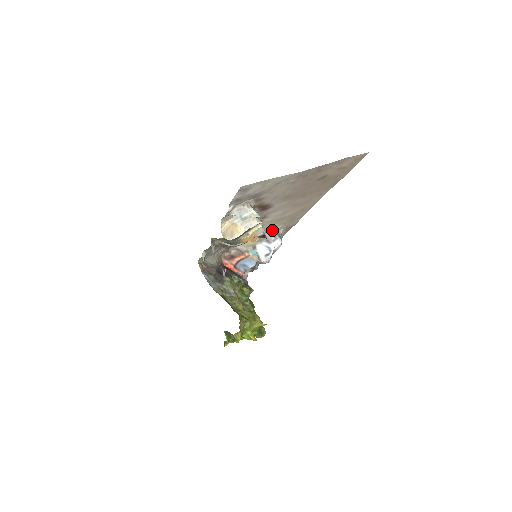
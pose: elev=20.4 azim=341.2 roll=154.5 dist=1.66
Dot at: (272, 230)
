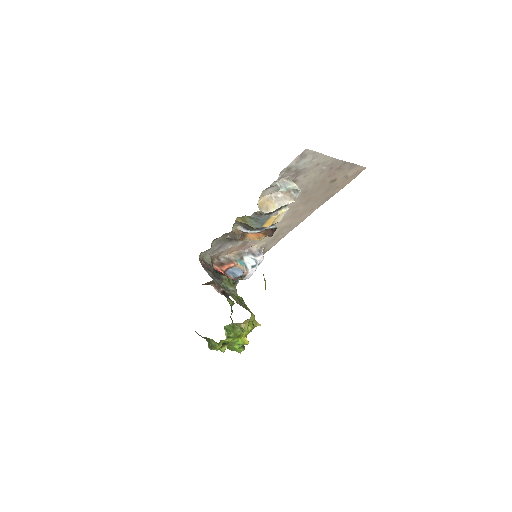
Dot at: (259, 244)
